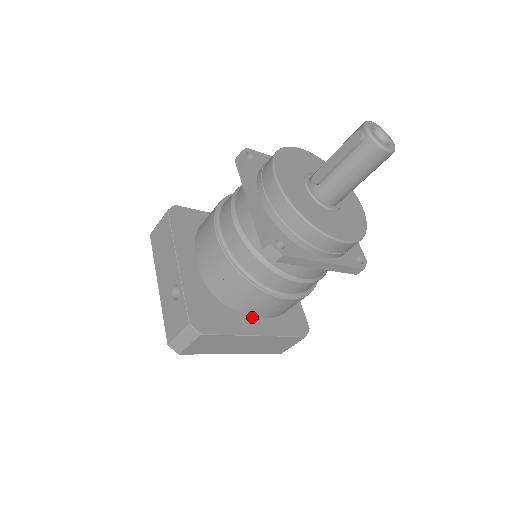
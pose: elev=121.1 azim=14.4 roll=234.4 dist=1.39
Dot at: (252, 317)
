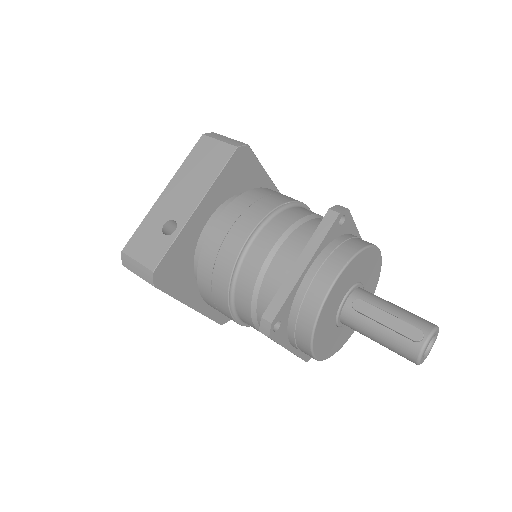
Dot at: occluded
